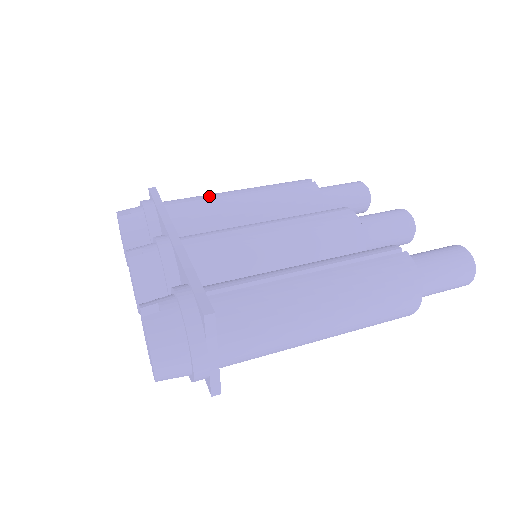
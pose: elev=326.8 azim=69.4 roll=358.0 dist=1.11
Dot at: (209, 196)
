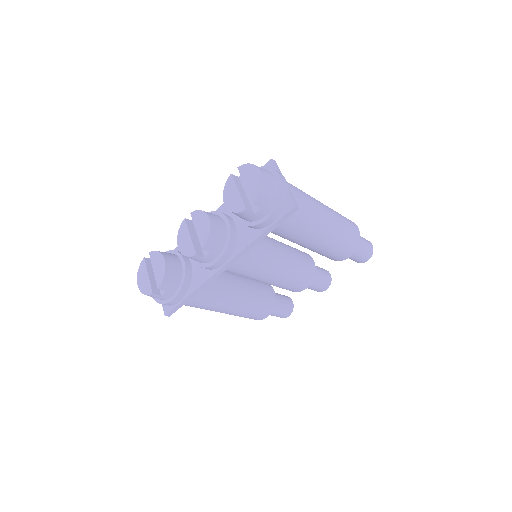
Dot at: occluded
